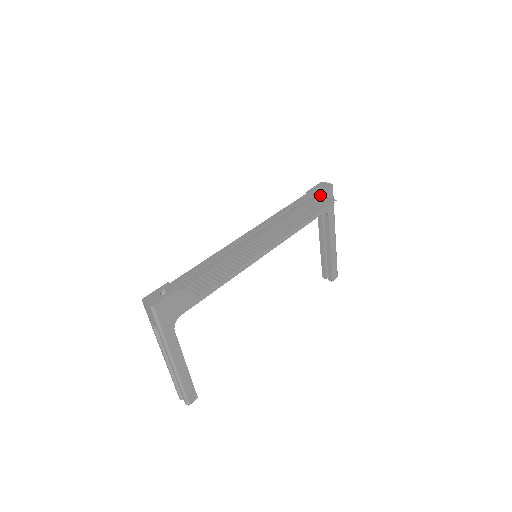
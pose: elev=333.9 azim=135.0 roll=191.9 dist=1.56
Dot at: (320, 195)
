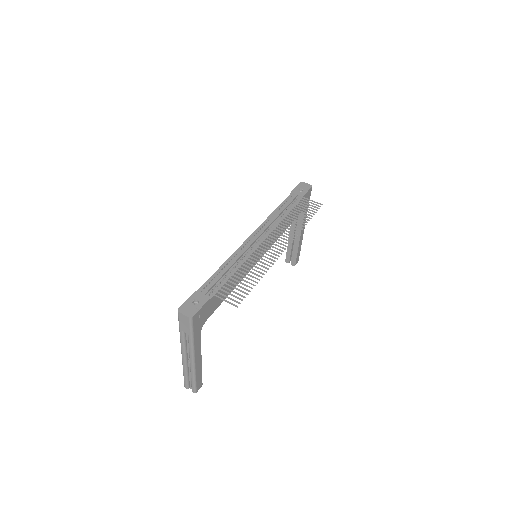
Dot at: (306, 198)
